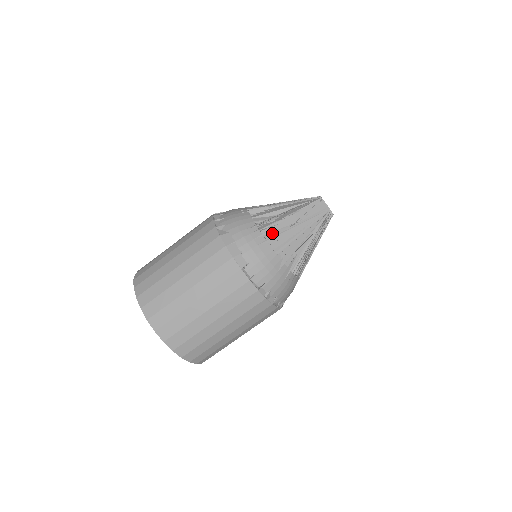
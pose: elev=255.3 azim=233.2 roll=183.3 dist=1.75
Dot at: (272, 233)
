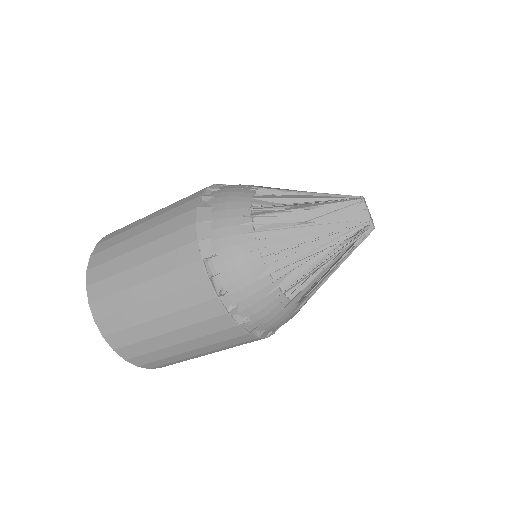
Dot at: (268, 225)
